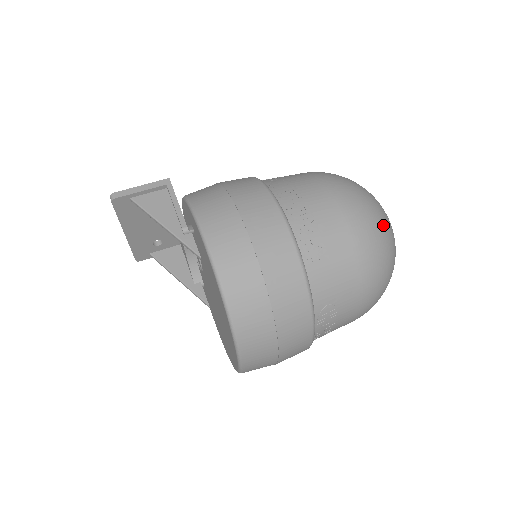
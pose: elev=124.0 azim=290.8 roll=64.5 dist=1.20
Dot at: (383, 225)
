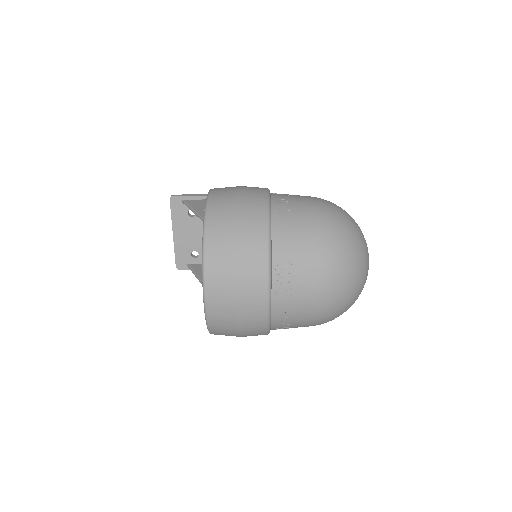
Dot at: (350, 226)
